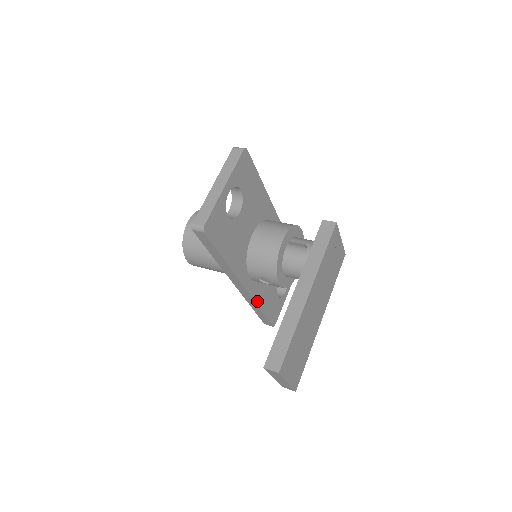
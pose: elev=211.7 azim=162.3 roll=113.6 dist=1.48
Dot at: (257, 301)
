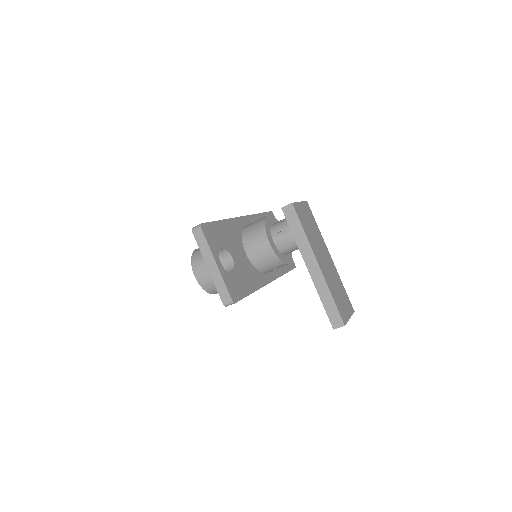
Dot at: (279, 275)
